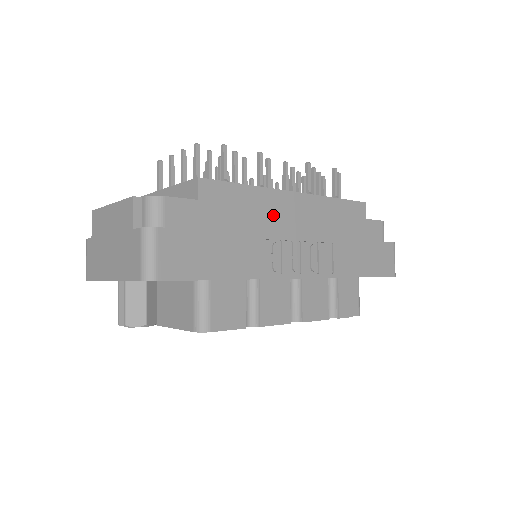
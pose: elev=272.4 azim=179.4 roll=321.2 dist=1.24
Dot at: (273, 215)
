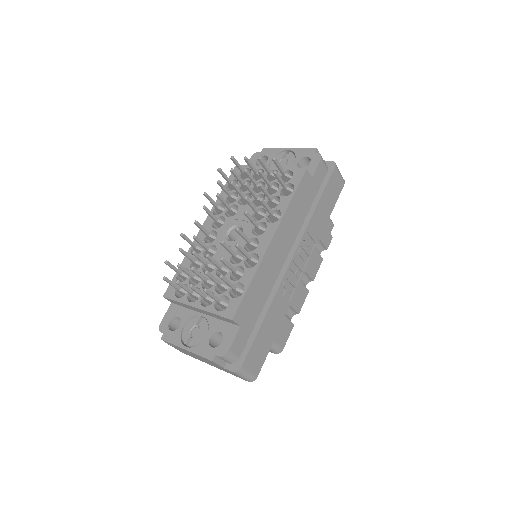
Dot at: (271, 269)
